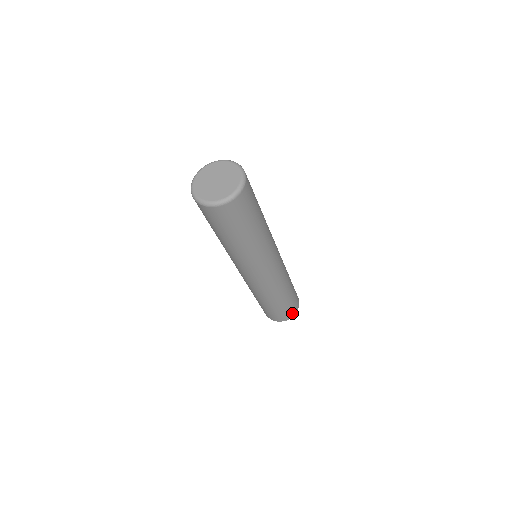
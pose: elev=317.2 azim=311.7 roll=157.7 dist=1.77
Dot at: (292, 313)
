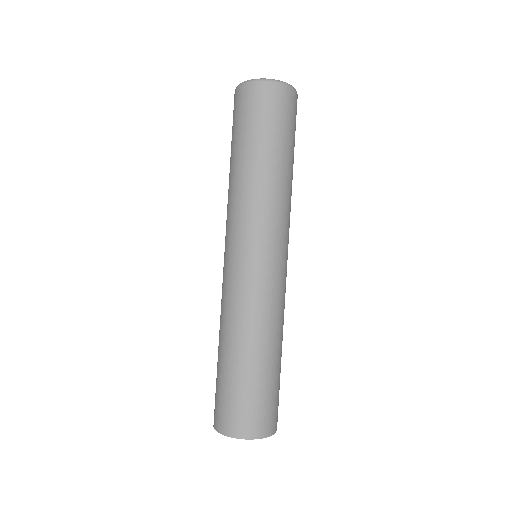
Dot at: (269, 424)
